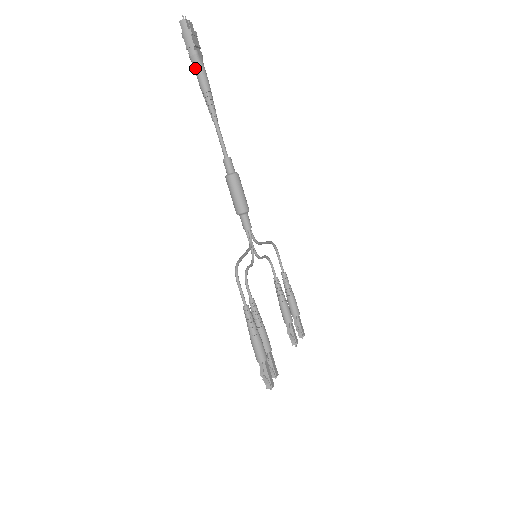
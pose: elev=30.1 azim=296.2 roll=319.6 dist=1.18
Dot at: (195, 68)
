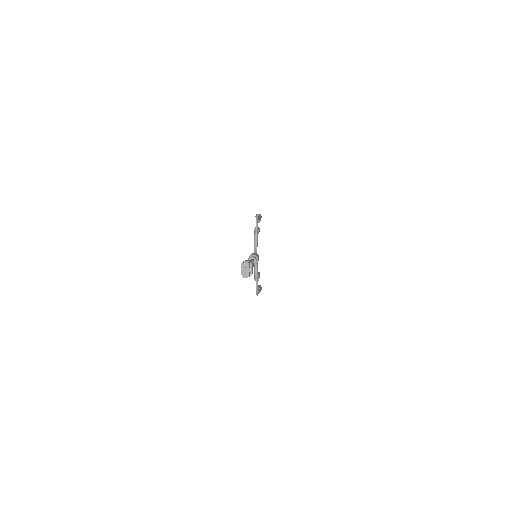
Dot at: occluded
